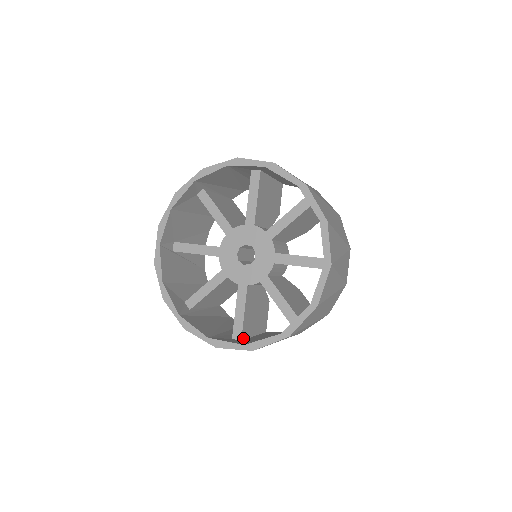
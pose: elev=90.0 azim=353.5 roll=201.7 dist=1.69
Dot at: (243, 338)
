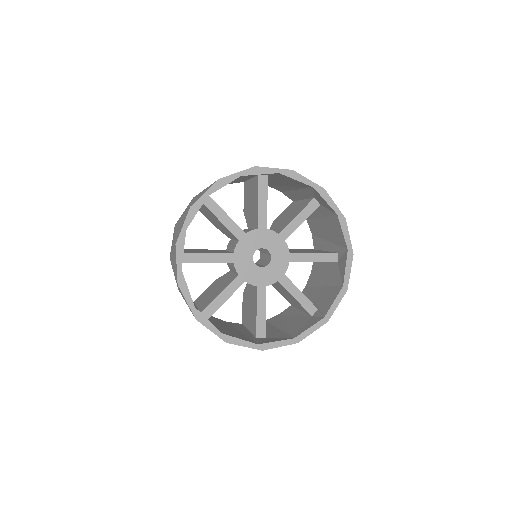
Dot at: (208, 317)
